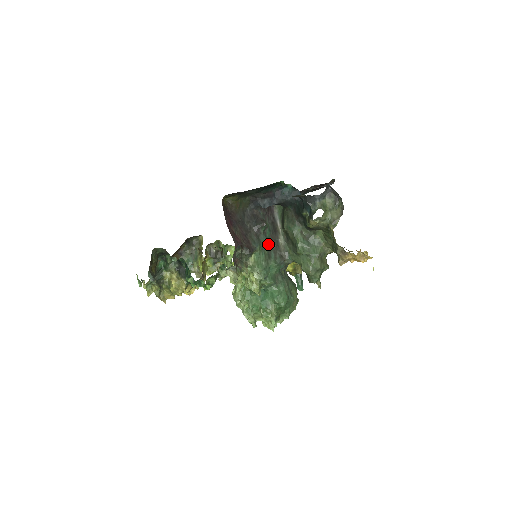
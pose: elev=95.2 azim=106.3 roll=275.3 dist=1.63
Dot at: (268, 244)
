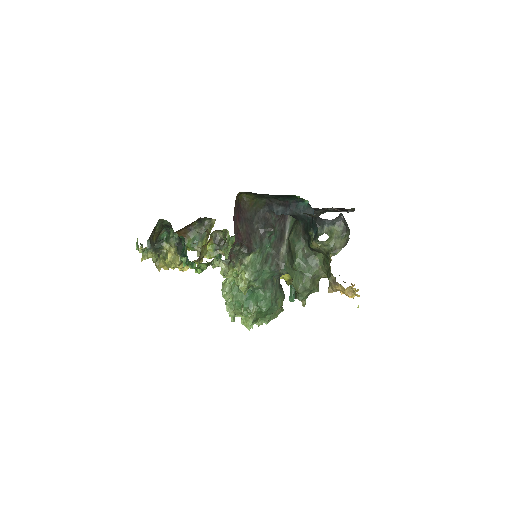
Dot at: (269, 249)
